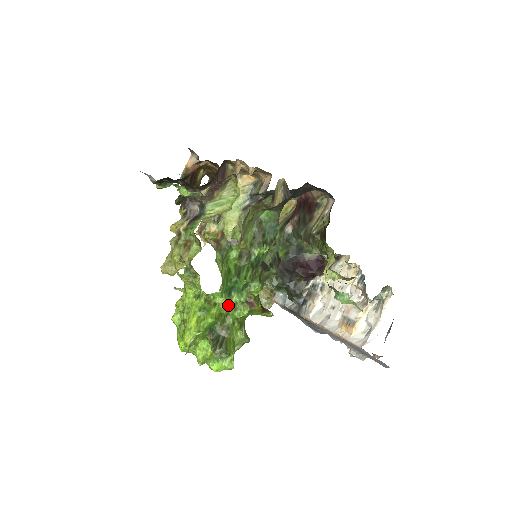
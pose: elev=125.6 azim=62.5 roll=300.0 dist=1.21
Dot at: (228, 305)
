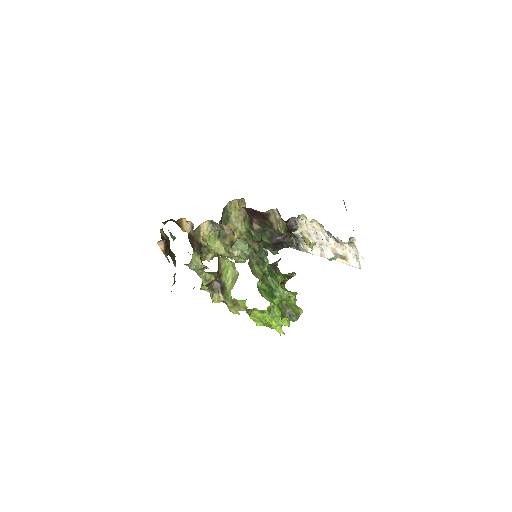
Dot at: (278, 299)
